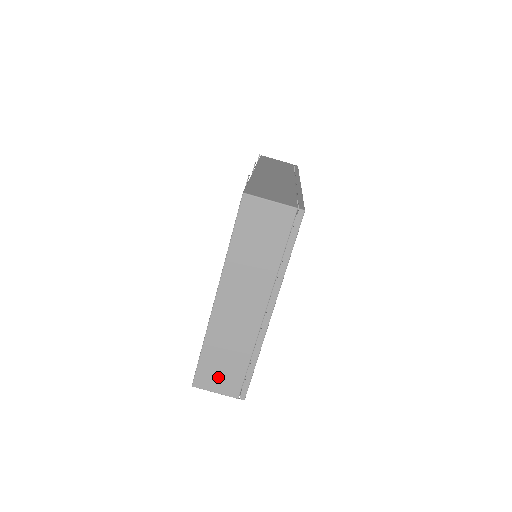
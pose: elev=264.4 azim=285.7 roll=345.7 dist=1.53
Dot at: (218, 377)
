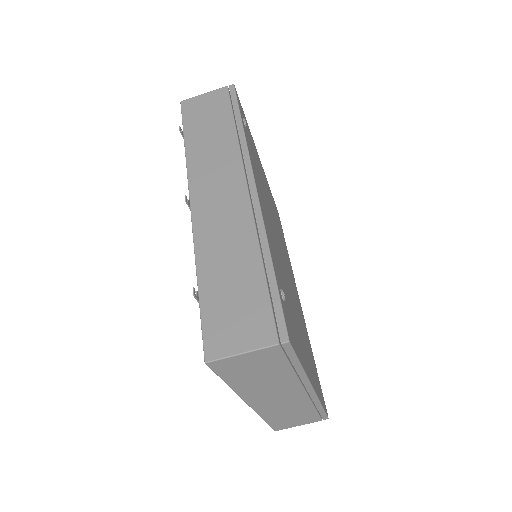
Dot at: (294, 422)
